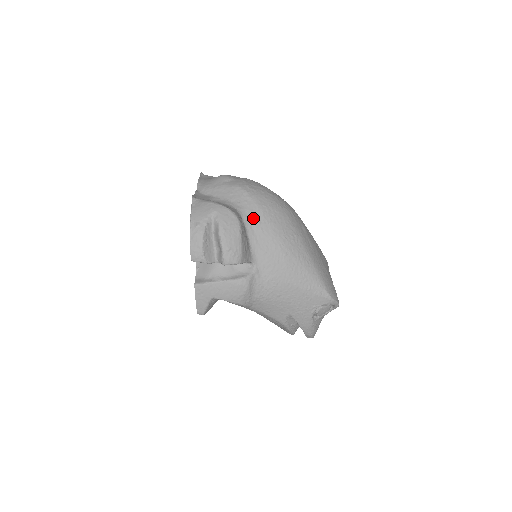
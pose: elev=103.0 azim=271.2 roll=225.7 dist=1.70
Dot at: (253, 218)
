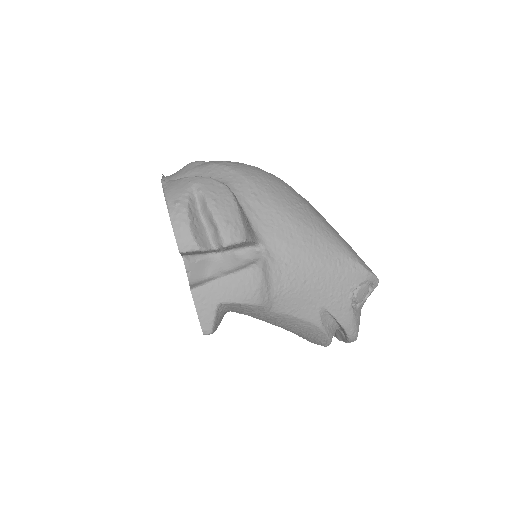
Dot at: (244, 191)
